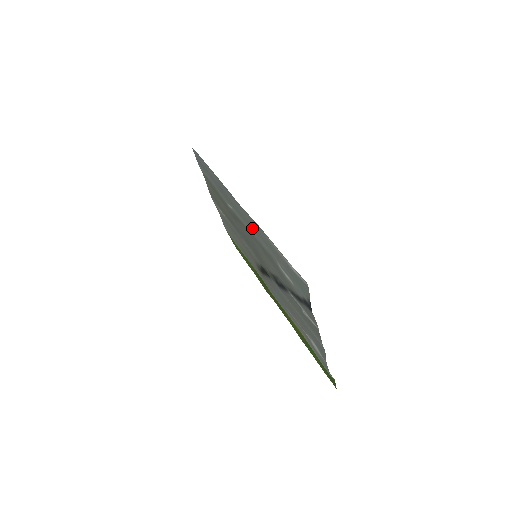
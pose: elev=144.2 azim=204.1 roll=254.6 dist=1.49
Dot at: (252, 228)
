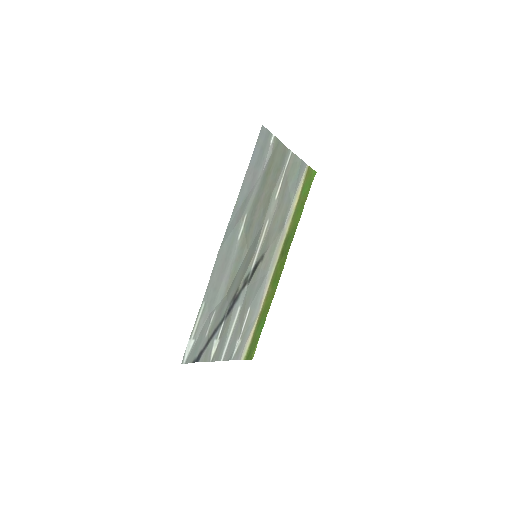
Dot at: (223, 271)
